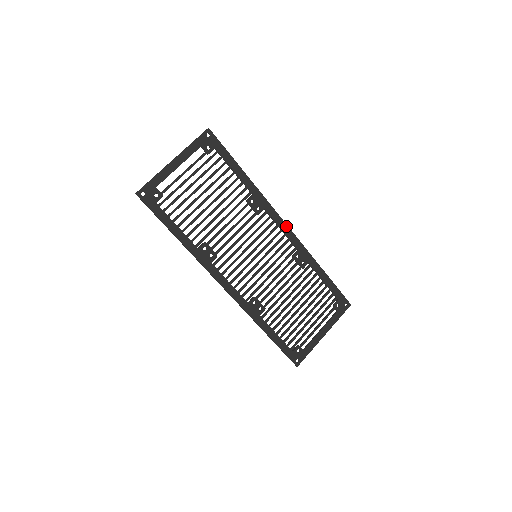
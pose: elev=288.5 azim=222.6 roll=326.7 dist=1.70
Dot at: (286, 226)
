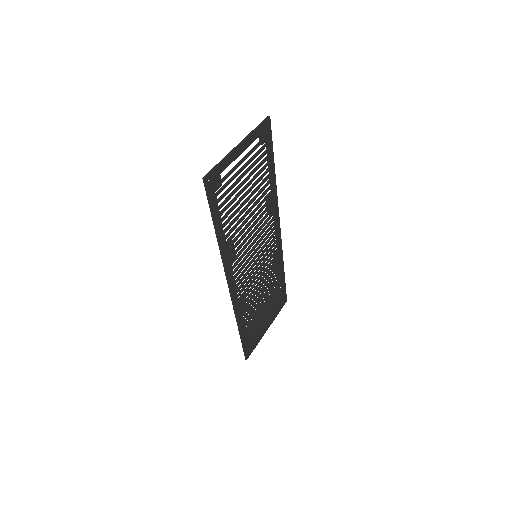
Dot at: (279, 228)
